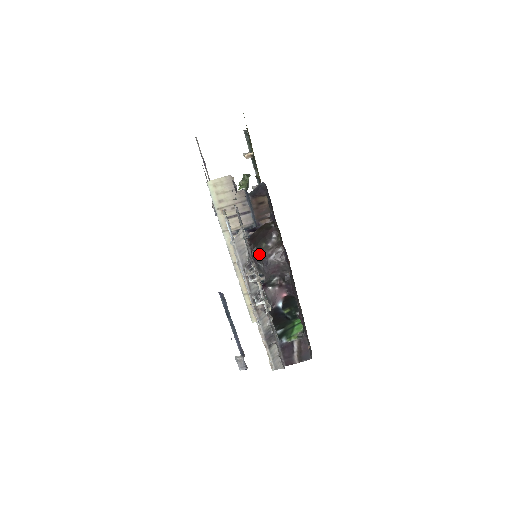
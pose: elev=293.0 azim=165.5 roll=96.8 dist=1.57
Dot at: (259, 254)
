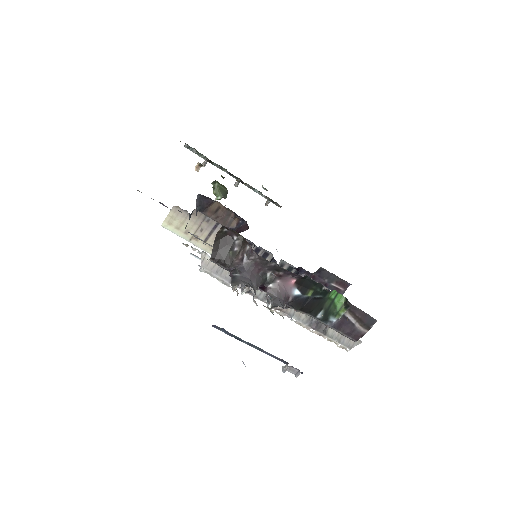
Dot at: (231, 265)
